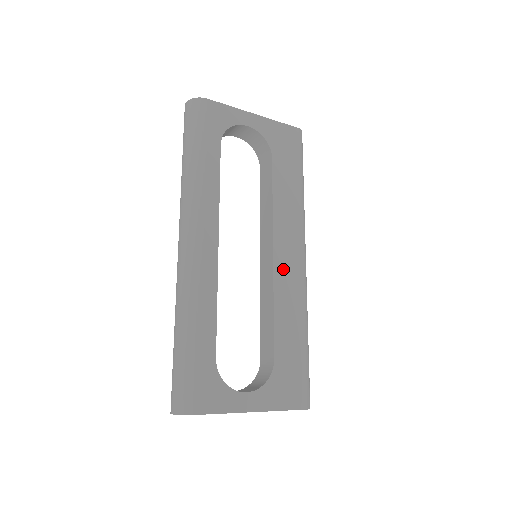
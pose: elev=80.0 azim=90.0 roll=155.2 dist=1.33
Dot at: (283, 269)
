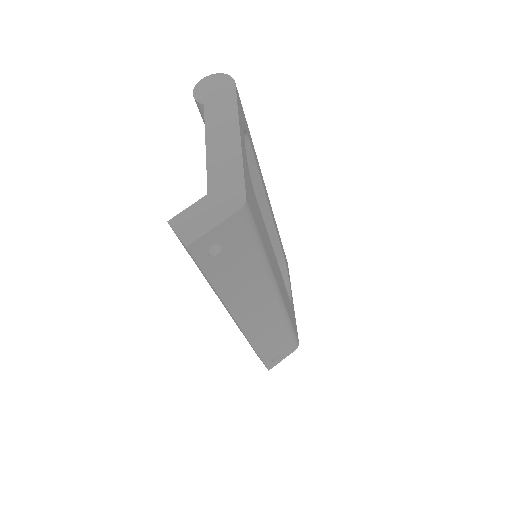
Dot at: (275, 263)
